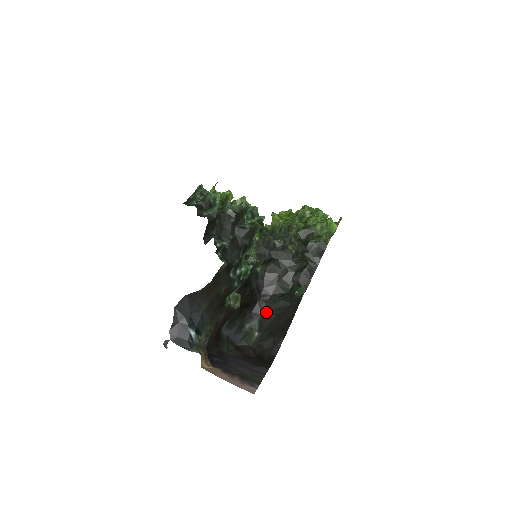
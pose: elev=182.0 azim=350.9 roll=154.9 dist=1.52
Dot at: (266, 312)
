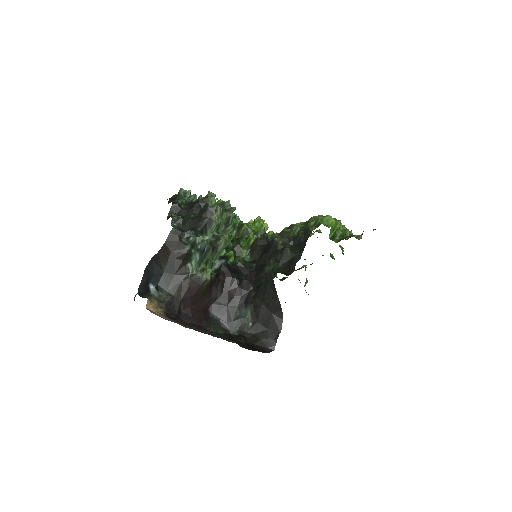
Dot at: (255, 299)
